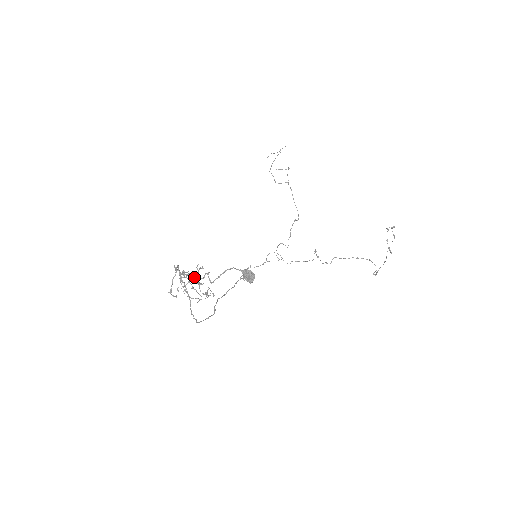
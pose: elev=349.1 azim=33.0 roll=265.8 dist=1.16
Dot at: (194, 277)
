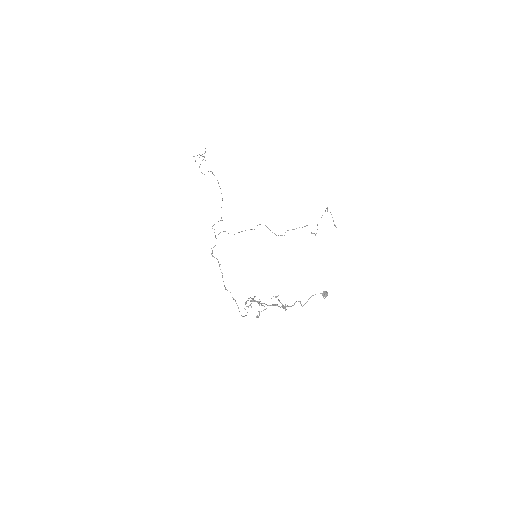
Dot at: (287, 306)
